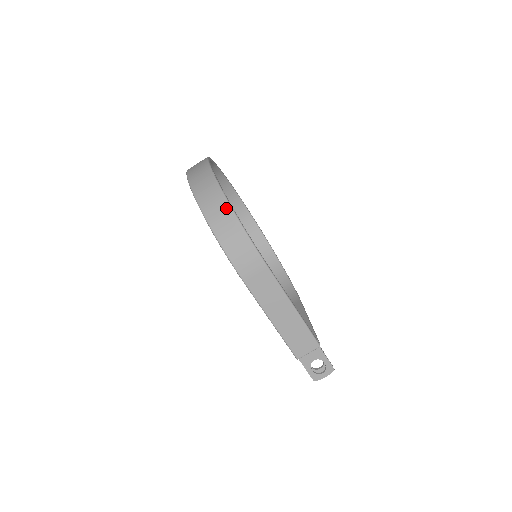
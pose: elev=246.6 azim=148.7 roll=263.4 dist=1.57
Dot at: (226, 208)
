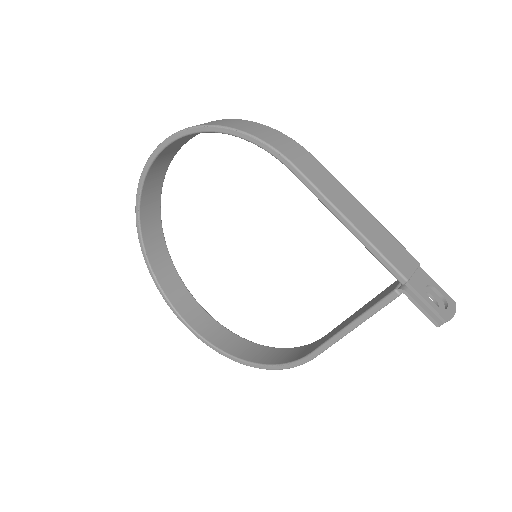
Dot at: (233, 120)
